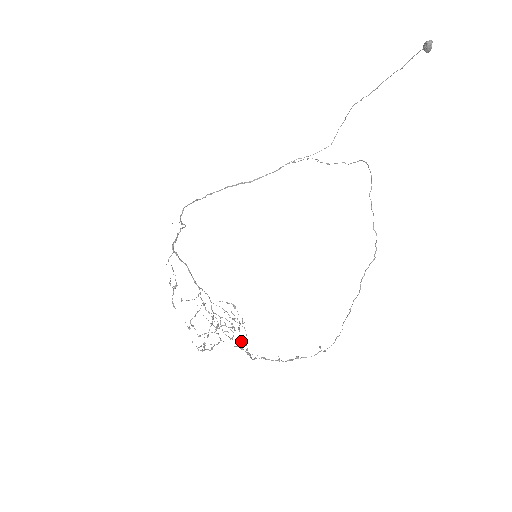
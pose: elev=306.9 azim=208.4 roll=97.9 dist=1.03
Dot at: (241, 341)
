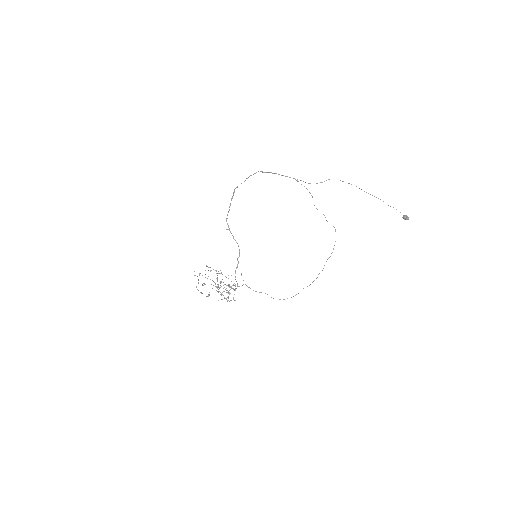
Dot at: occluded
